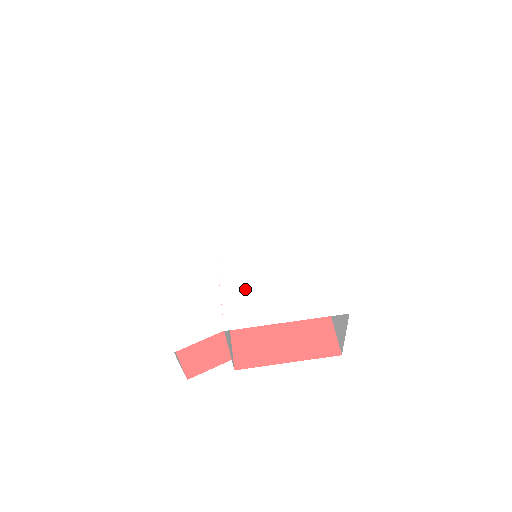
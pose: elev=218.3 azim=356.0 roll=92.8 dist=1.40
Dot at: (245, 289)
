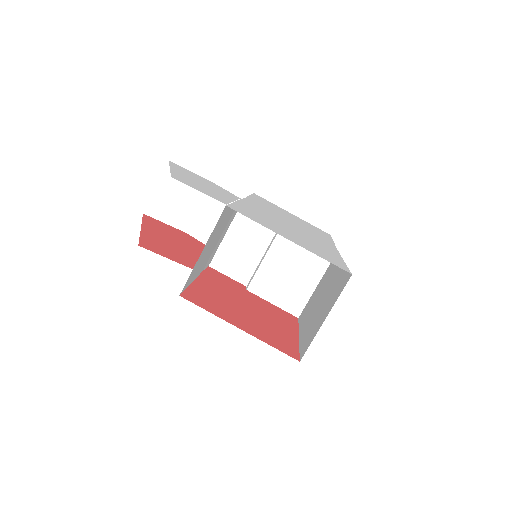
Dot at: (257, 215)
